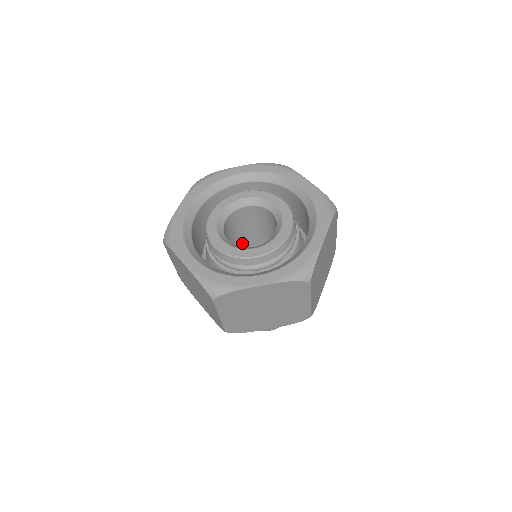
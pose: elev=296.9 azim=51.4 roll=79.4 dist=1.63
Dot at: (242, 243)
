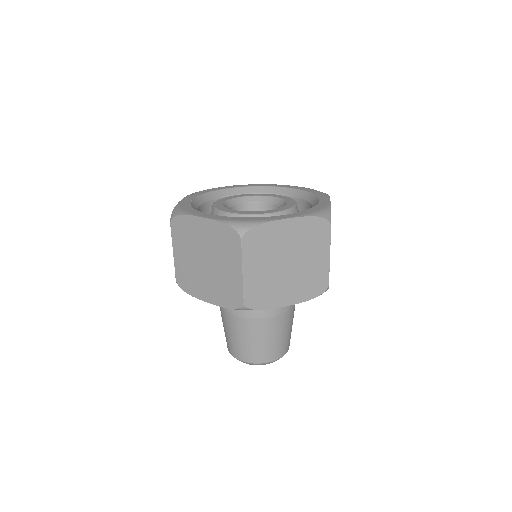
Dot at: occluded
